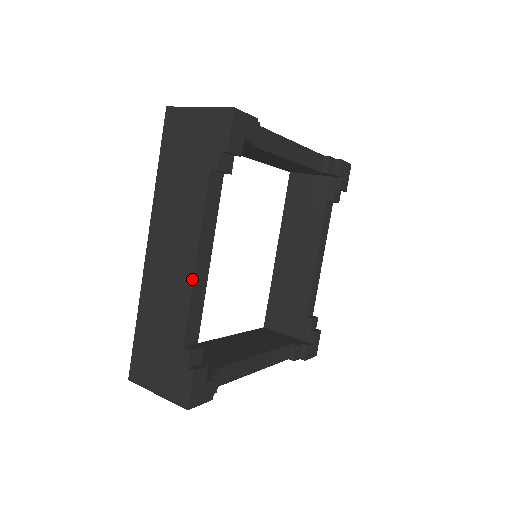
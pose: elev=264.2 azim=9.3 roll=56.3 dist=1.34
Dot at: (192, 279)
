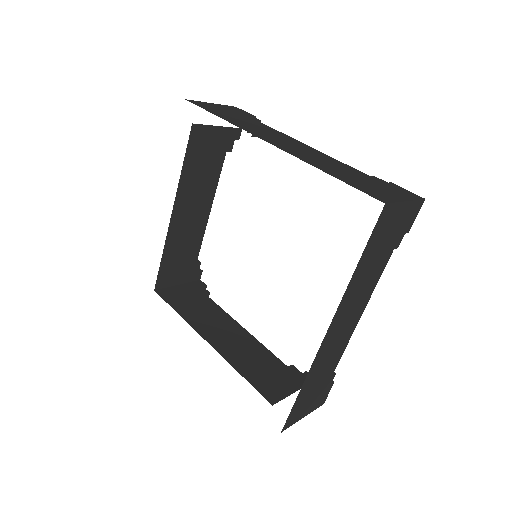
Dot at: (319, 151)
